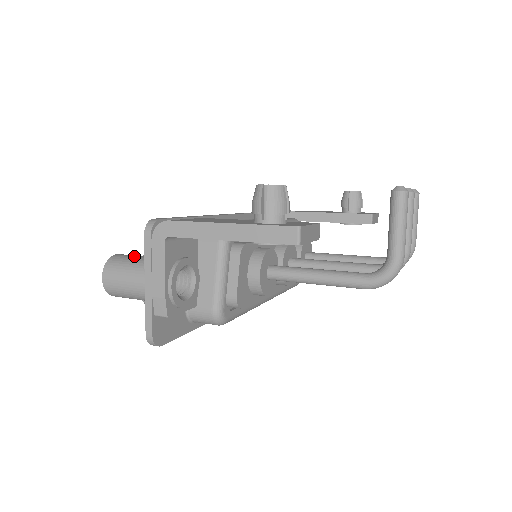
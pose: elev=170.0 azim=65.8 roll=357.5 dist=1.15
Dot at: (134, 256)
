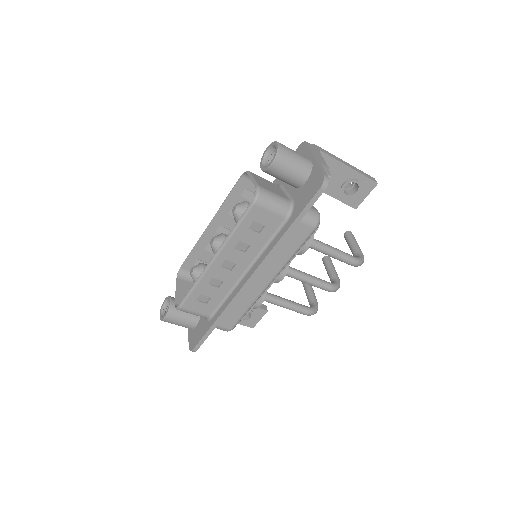
Dot at: occluded
